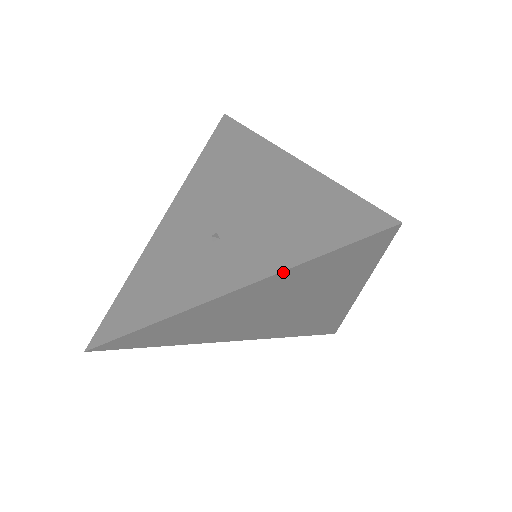
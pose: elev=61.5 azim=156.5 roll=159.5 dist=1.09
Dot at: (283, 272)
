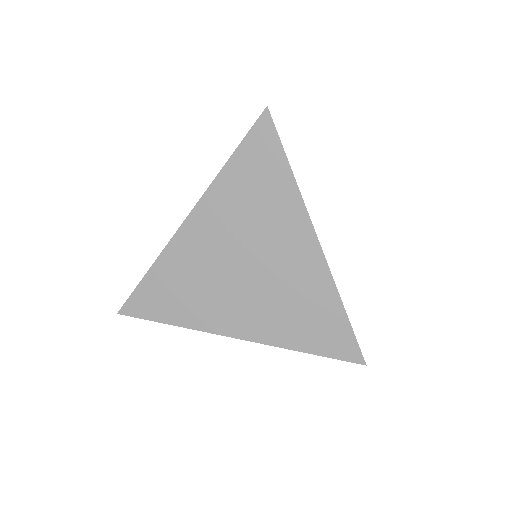
Dot at: (218, 177)
